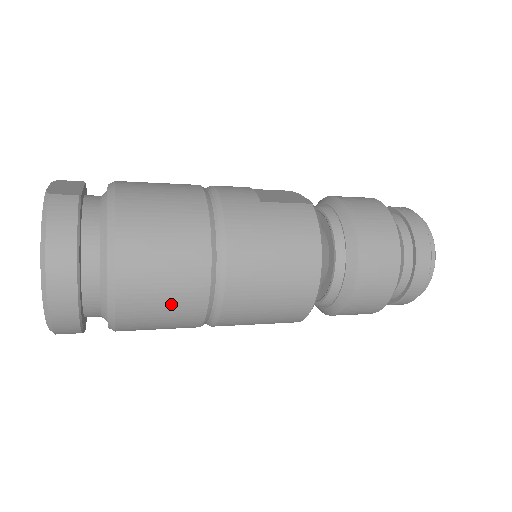
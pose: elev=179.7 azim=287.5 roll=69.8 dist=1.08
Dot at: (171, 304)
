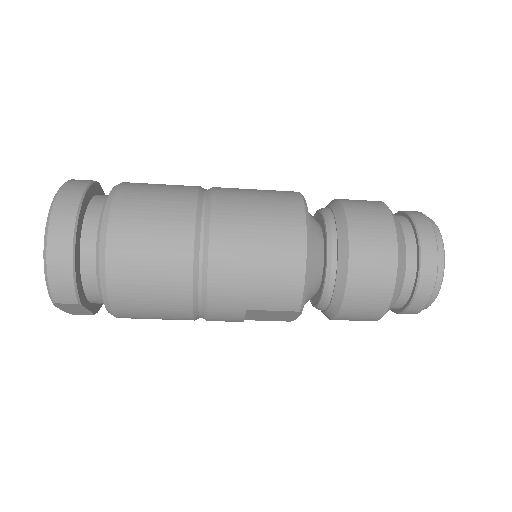
Dot at: (157, 248)
